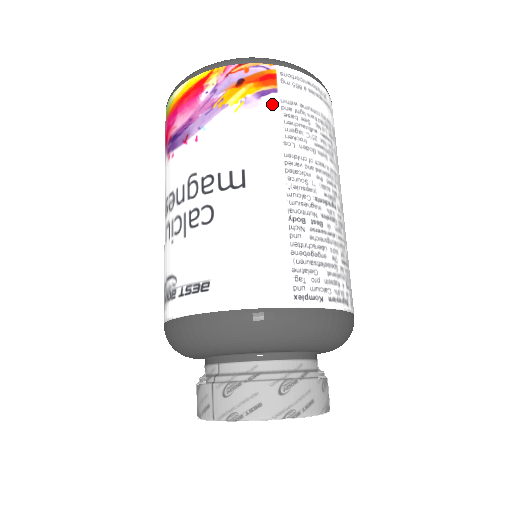
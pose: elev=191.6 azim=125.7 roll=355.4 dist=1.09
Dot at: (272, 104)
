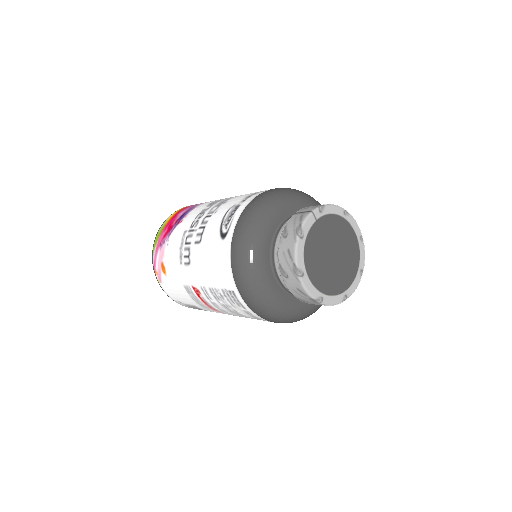
Dot at: occluded
